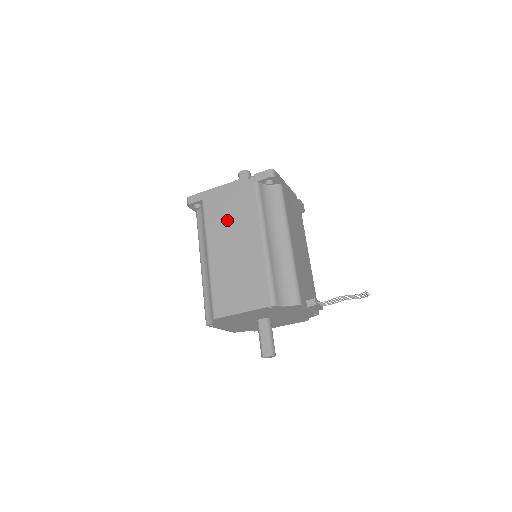
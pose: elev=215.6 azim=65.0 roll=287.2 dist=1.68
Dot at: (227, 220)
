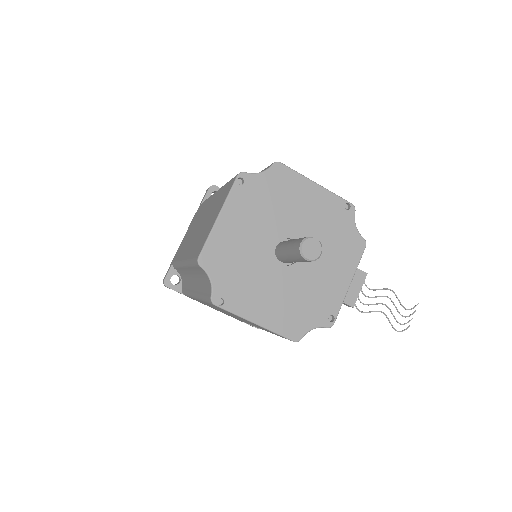
Dot at: occluded
